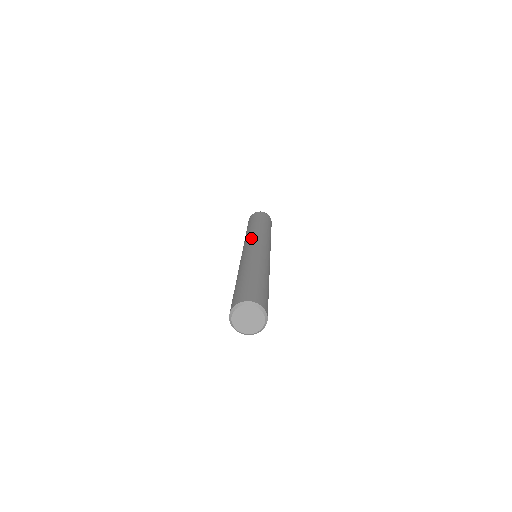
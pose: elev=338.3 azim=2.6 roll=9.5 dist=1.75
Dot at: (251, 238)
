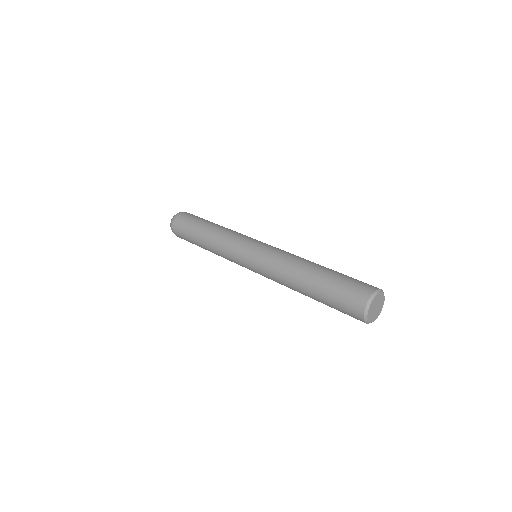
Dot at: (250, 237)
